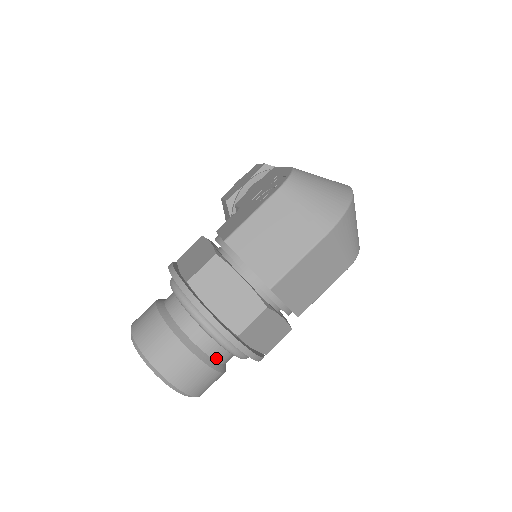
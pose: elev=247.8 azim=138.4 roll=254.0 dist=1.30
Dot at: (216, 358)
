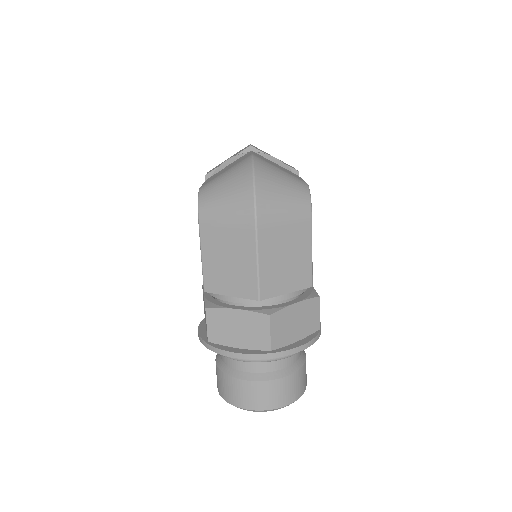
Dot at: (282, 367)
